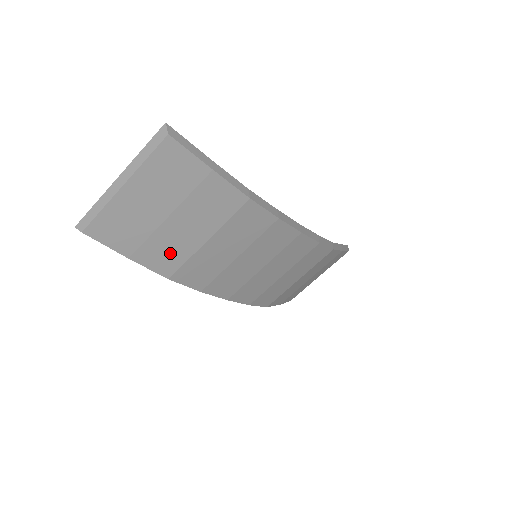
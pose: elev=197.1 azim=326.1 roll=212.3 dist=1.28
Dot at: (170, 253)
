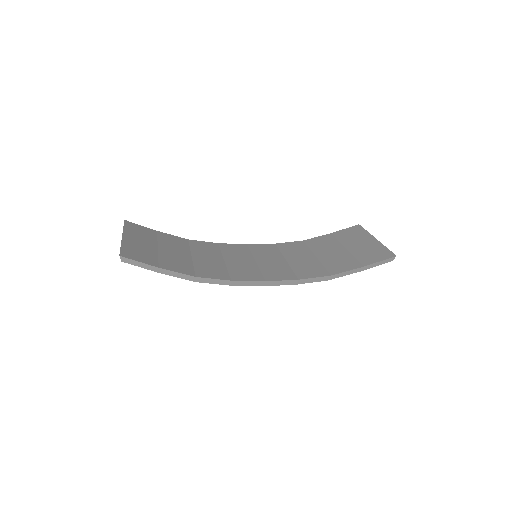
Dot at: occluded
